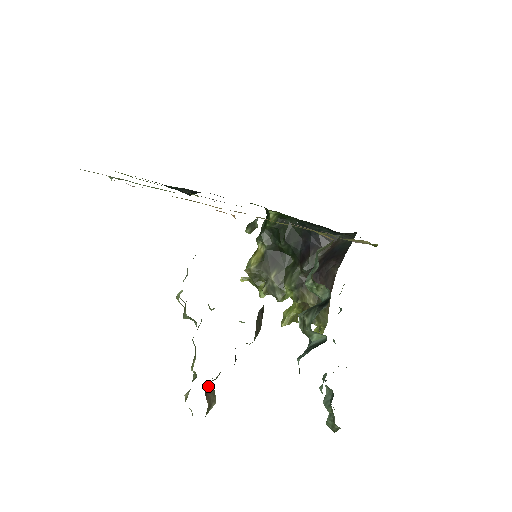
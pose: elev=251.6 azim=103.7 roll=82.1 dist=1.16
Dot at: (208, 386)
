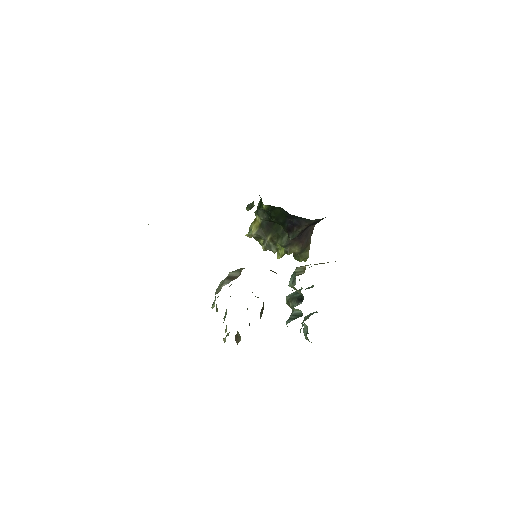
Dot at: (236, 336)
